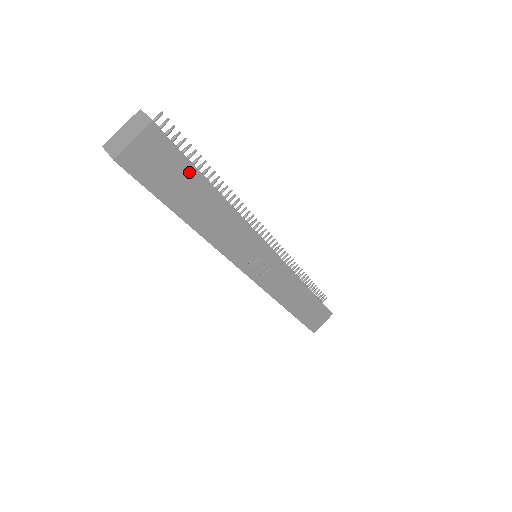
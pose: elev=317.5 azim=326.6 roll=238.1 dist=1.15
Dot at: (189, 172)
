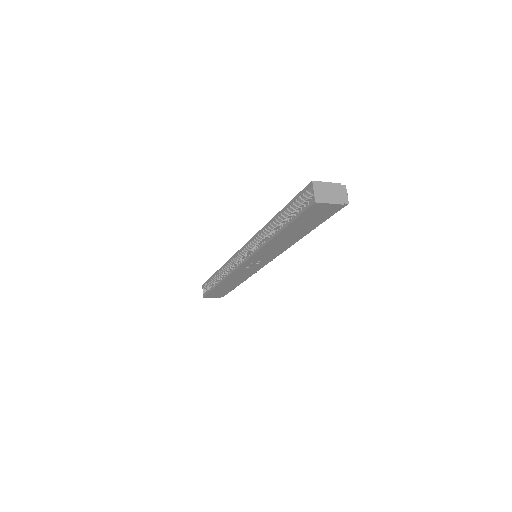
Dot at: (317, 224)
